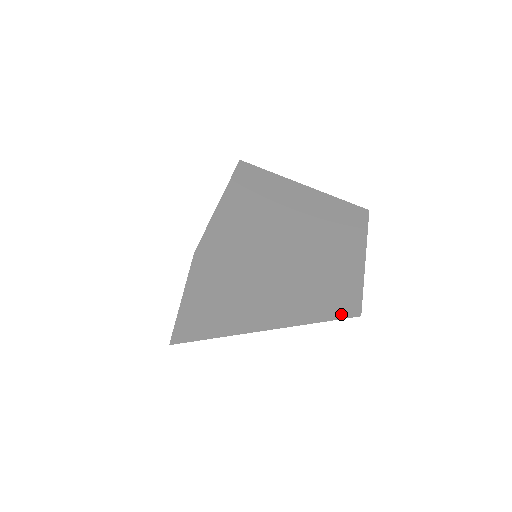
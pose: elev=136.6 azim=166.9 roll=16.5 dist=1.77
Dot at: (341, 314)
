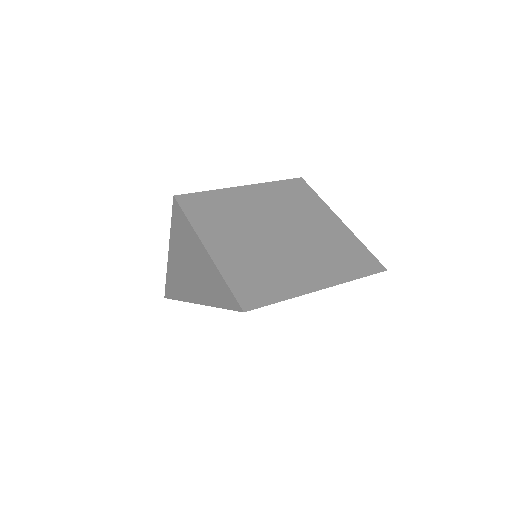
Dot at: (234, 303)
